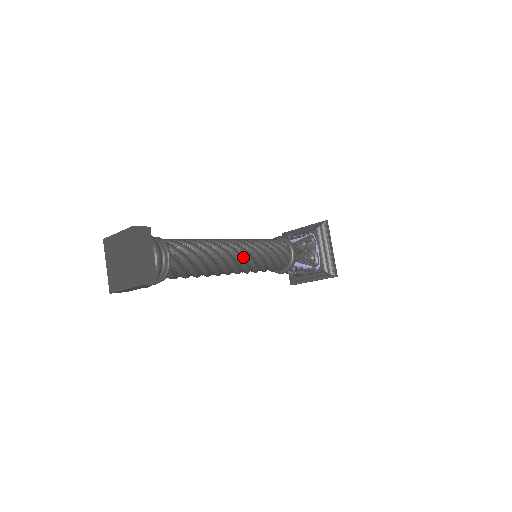
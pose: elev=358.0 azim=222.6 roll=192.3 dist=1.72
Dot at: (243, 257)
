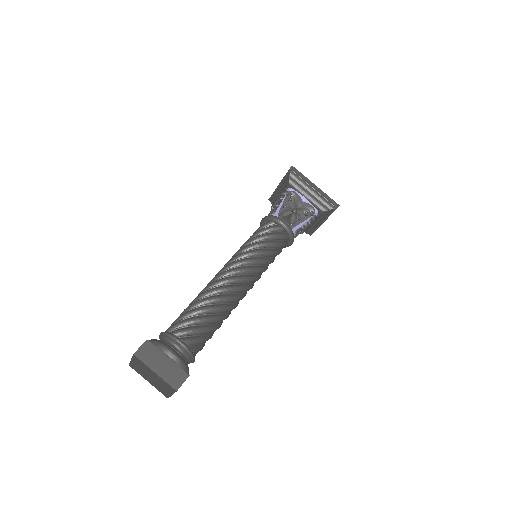
Dot at: (243, 275)
